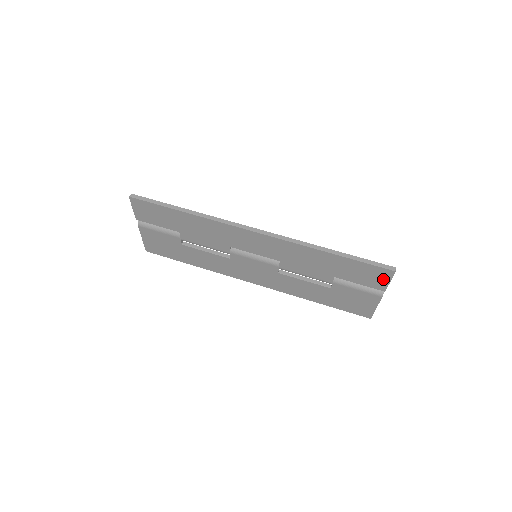
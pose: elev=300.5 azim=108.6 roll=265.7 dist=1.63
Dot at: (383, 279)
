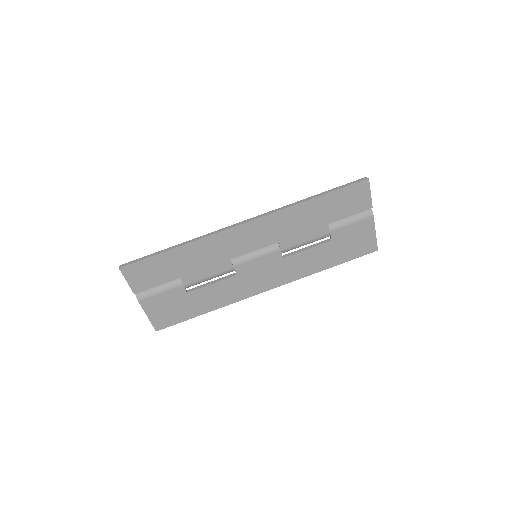
Dot at: (364, 195)
